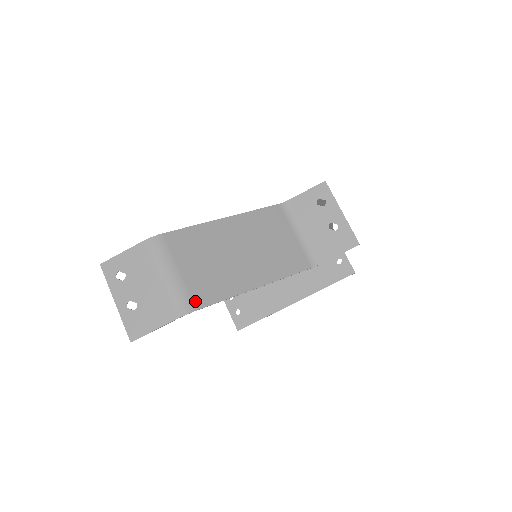
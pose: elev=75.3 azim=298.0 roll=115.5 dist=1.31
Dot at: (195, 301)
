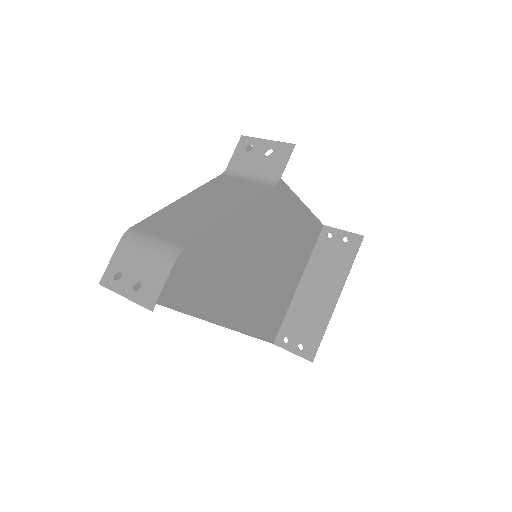
Dot at: (182, 243)
